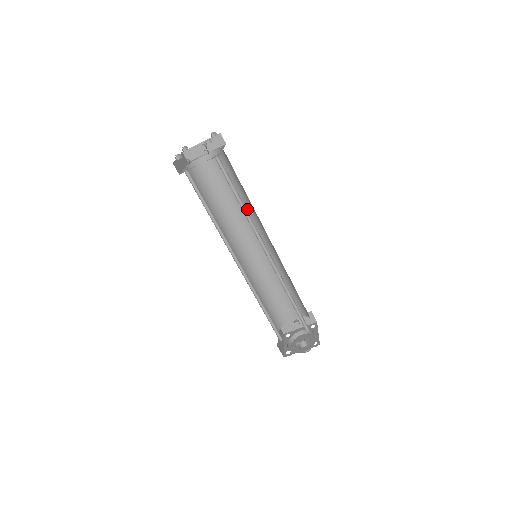
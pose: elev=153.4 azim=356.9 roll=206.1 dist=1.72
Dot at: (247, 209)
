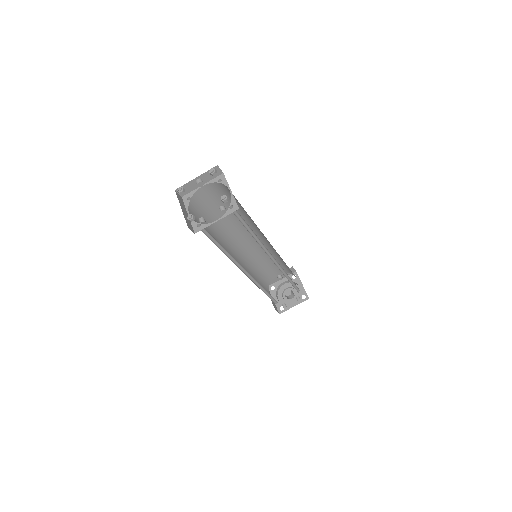
Dot at: occluded
